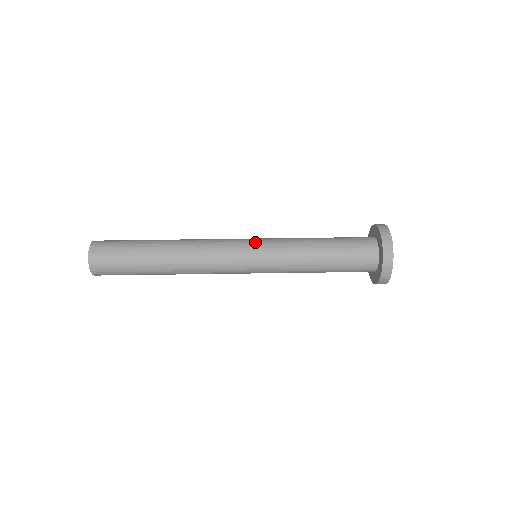
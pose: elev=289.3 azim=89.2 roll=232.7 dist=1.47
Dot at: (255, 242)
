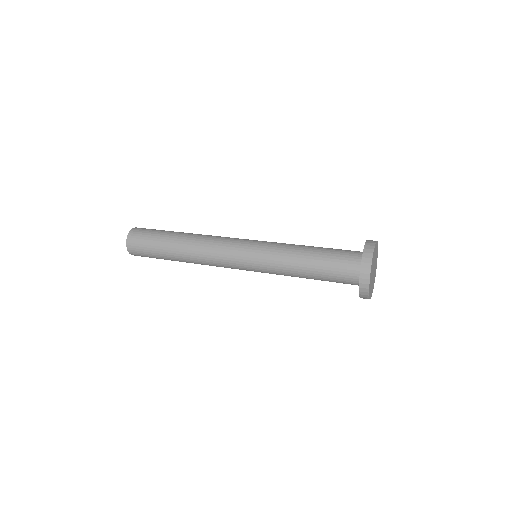
Dot at: (255, 241)
